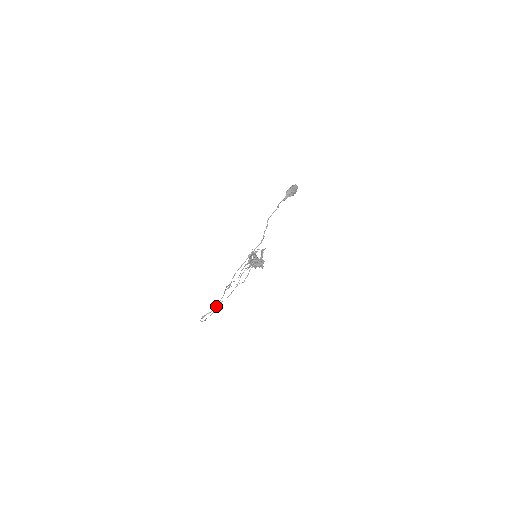
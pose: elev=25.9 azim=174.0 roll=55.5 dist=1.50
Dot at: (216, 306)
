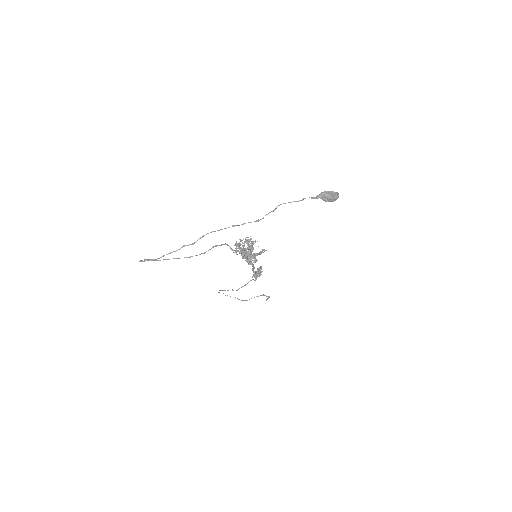
Dot at: occluded
